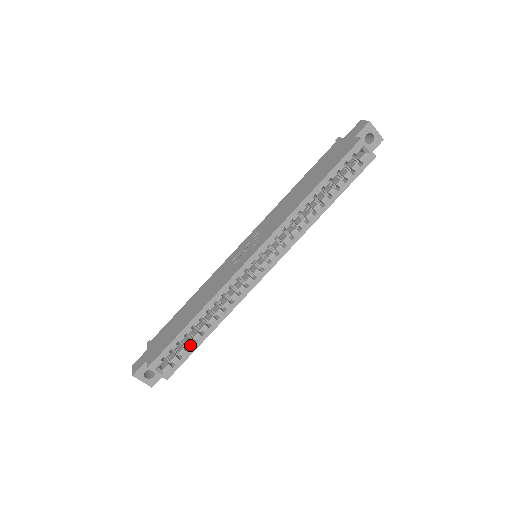
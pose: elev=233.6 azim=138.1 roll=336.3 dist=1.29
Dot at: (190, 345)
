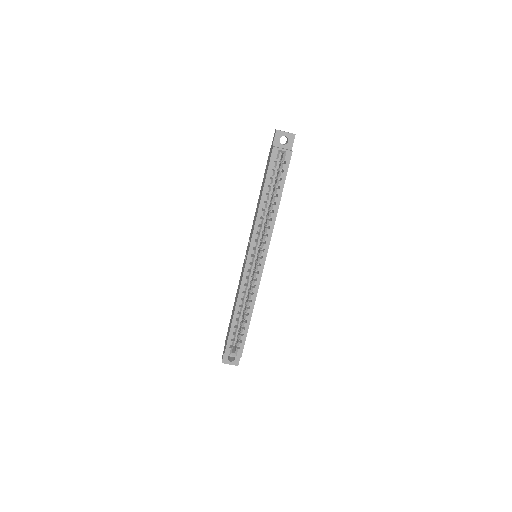
Dot at: (242, 331)
